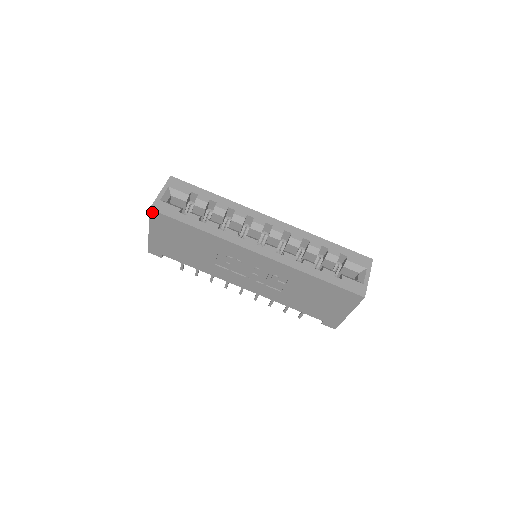
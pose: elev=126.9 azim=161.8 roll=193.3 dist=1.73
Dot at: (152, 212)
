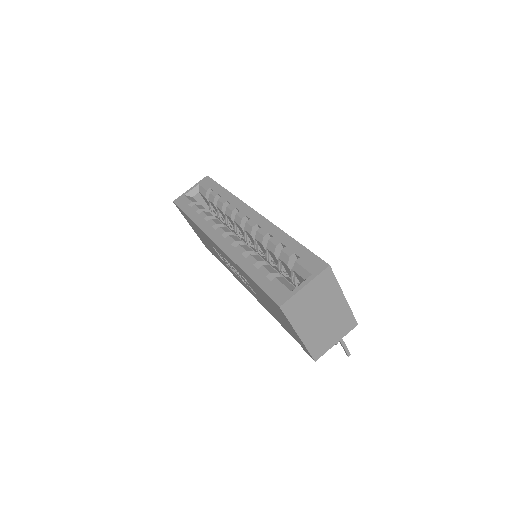
Dot at: occluded
